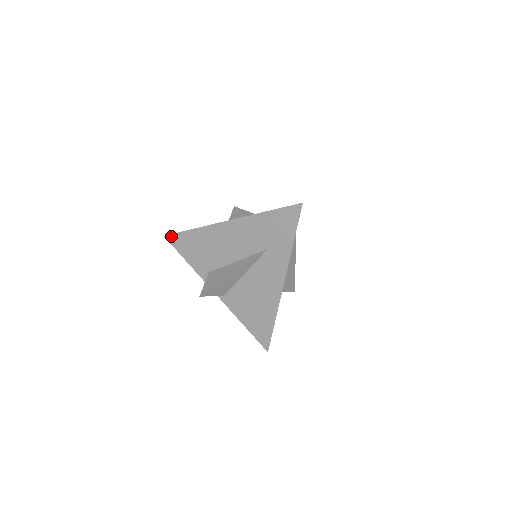
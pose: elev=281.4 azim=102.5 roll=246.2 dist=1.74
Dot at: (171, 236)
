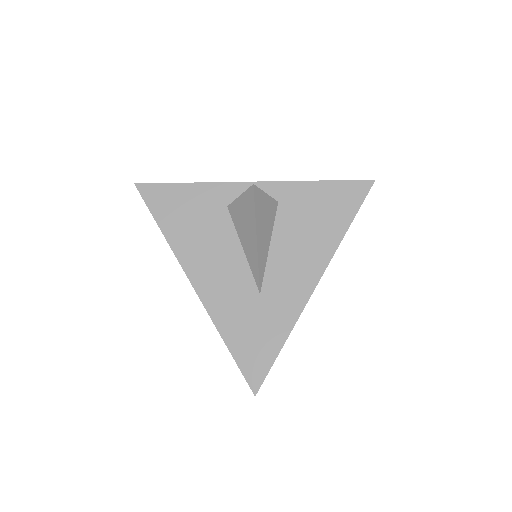
Dot at: (142, 196)
